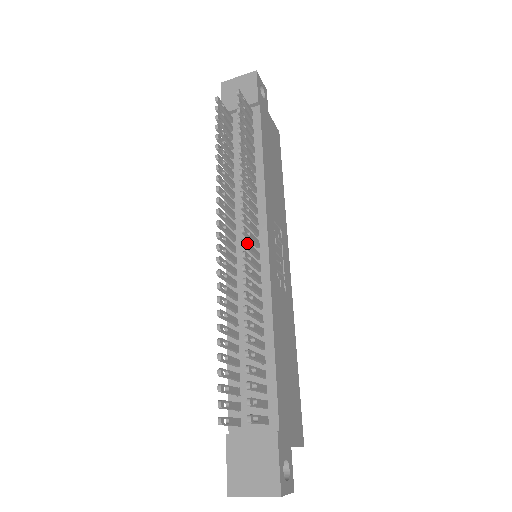
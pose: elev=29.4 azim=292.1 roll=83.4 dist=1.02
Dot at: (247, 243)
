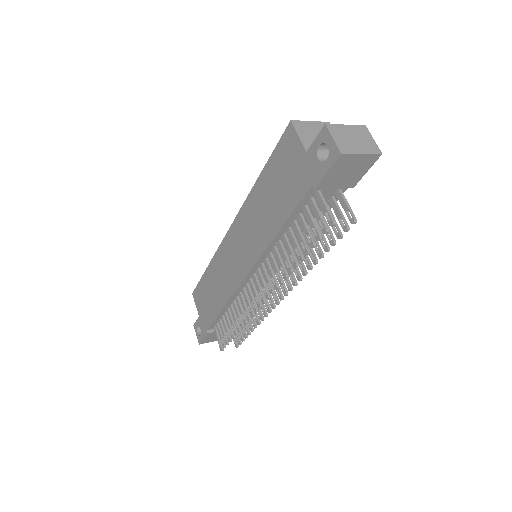
Dot at: (276, 296)
